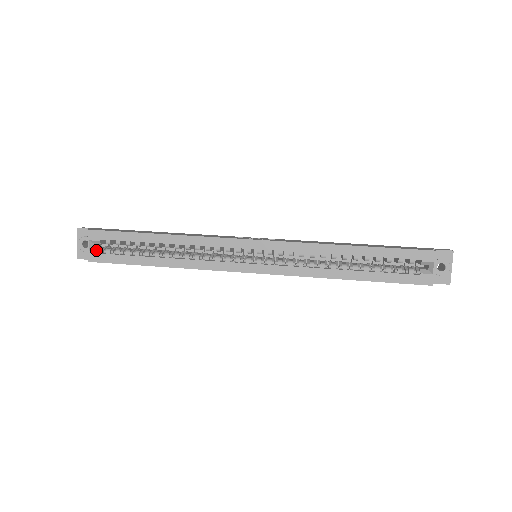
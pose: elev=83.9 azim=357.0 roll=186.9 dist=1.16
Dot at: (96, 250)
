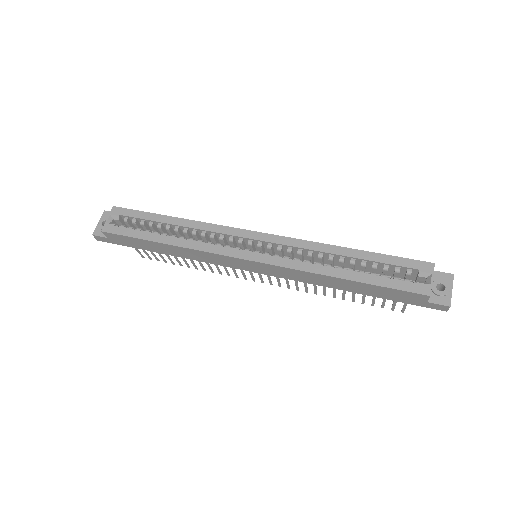
Dot at: (112, 223)
